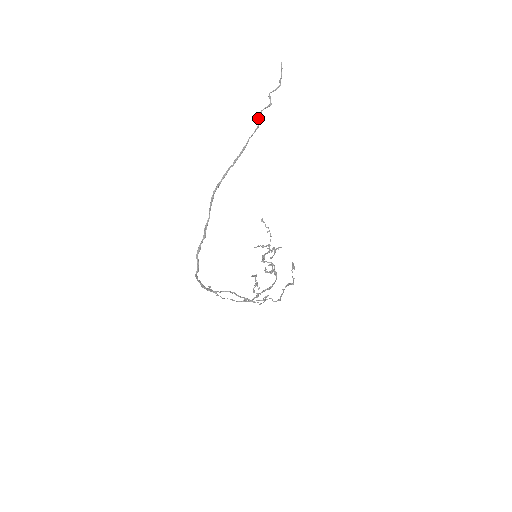
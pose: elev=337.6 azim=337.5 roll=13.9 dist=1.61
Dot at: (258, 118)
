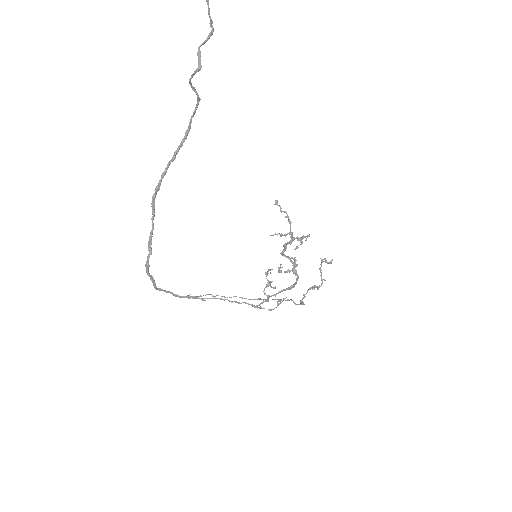
Dot at: (192, 89)
